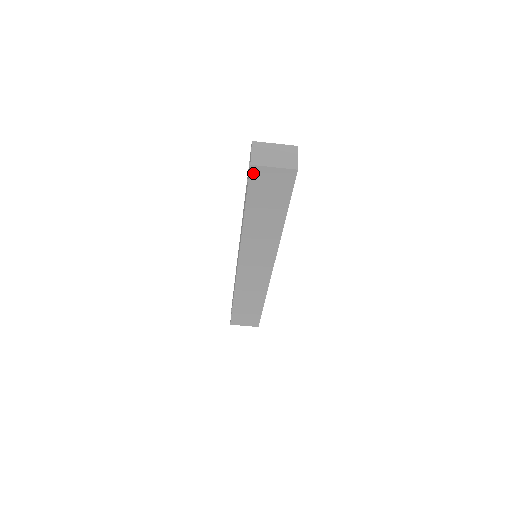
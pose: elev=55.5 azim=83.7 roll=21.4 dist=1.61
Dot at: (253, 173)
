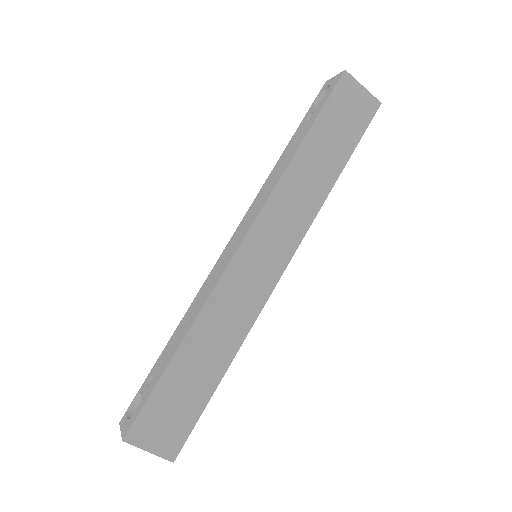
Dot at: (342, 82)
